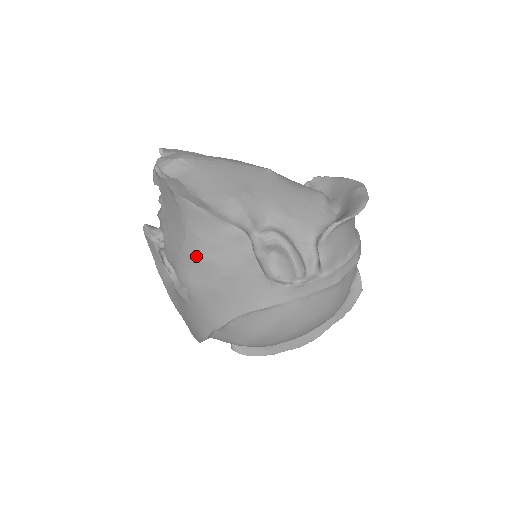
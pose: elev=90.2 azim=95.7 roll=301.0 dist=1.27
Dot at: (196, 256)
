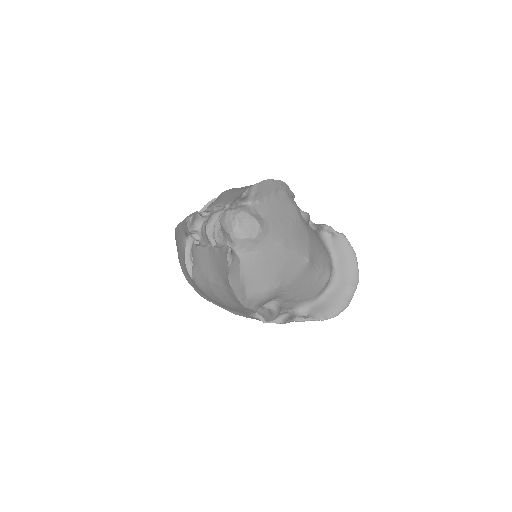
Dot at: (215, 293)
